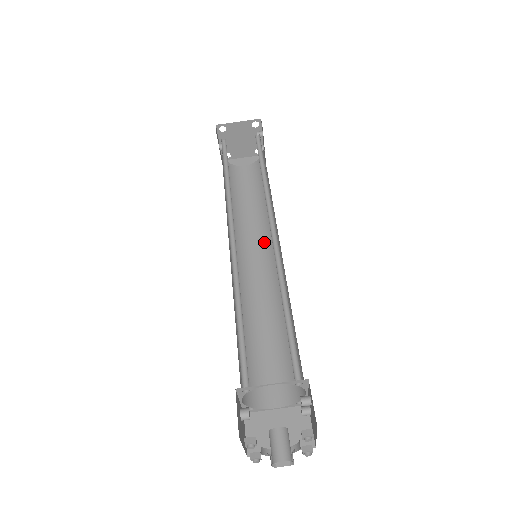
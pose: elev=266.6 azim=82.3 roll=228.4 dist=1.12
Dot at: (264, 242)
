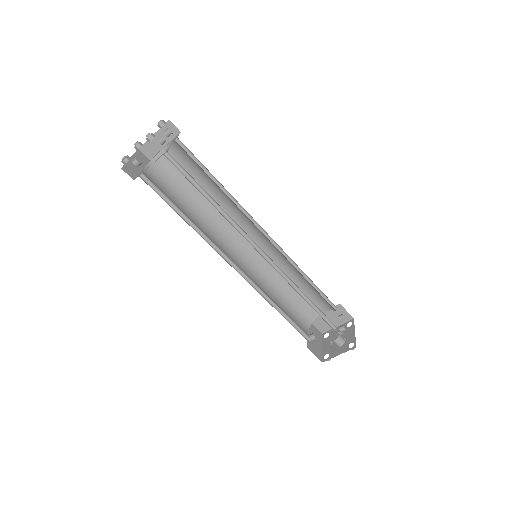
Dot at: (246, 223)
